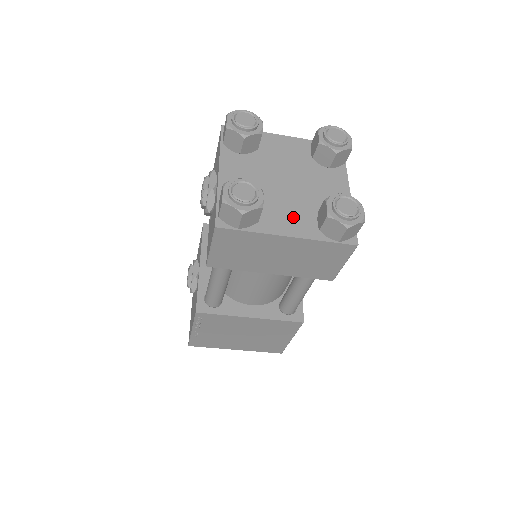
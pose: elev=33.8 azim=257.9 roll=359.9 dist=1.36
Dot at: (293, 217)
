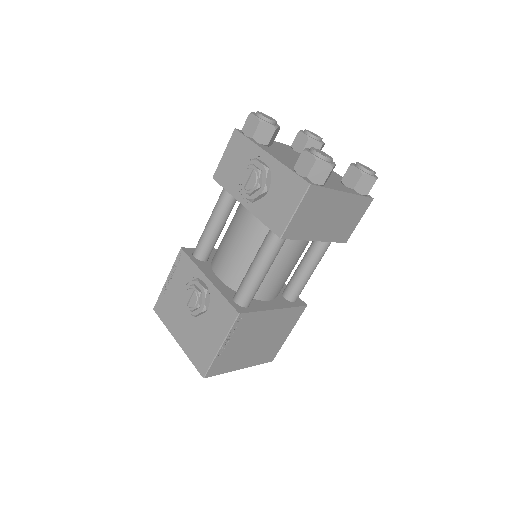
Dot at: (333, 182)
